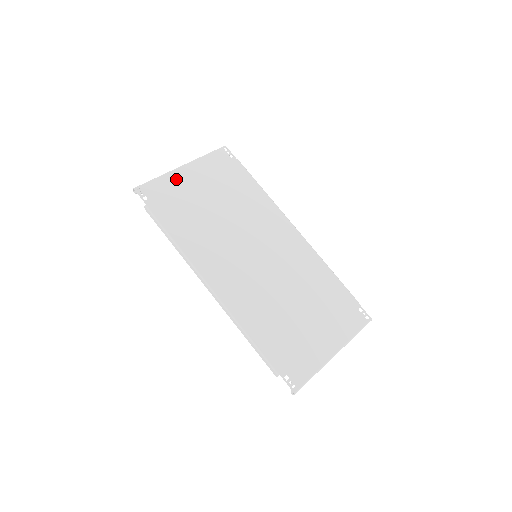
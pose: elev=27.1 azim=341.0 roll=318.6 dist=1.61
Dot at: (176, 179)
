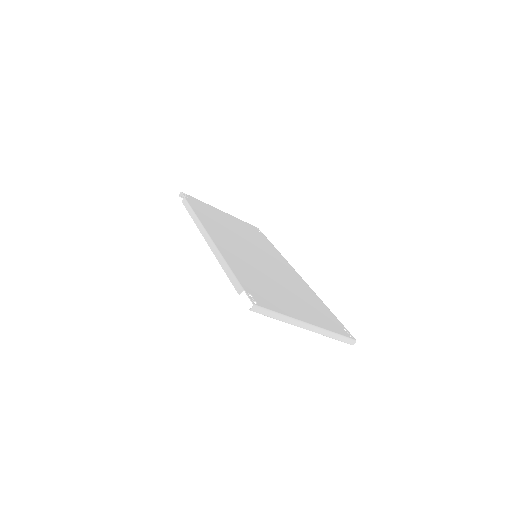
Dot at: (213, 209)
